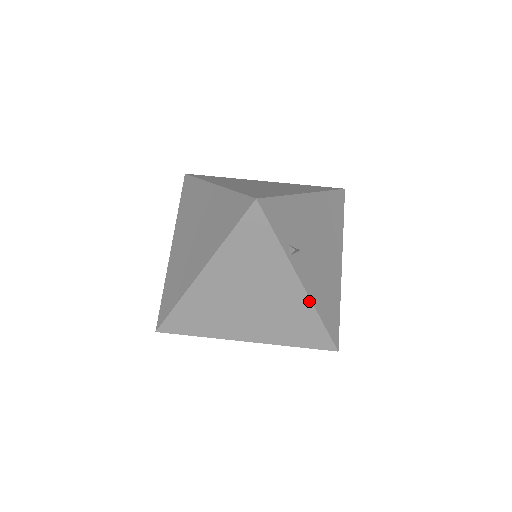
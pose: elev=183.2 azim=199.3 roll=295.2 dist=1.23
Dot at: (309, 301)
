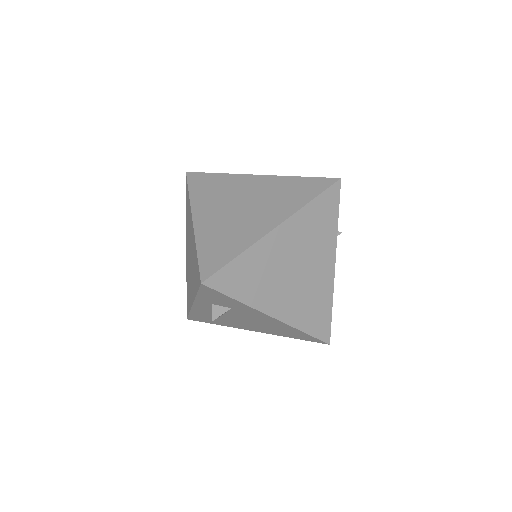
Dot at: (333, 284)
